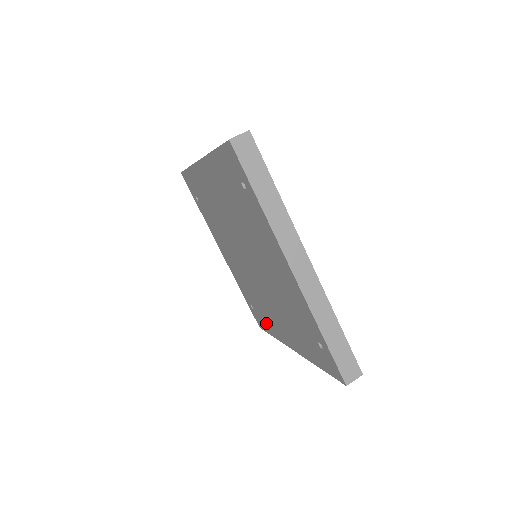
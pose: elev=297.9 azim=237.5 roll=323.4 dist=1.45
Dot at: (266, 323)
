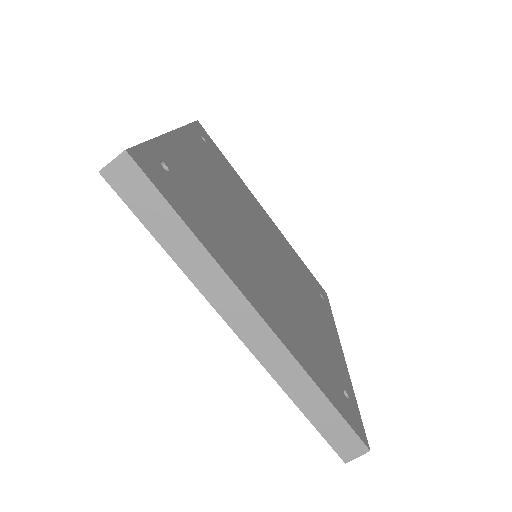
Dot at: occluded
